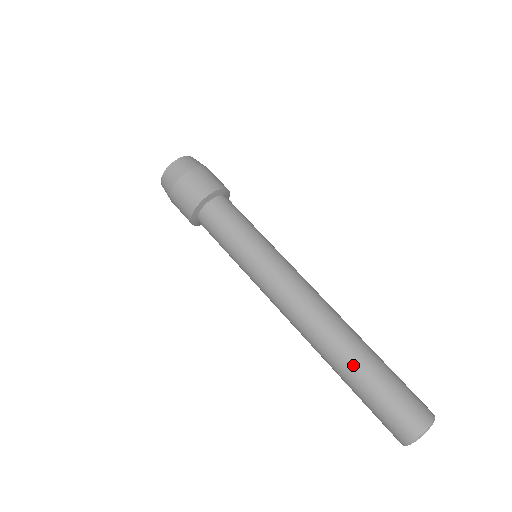
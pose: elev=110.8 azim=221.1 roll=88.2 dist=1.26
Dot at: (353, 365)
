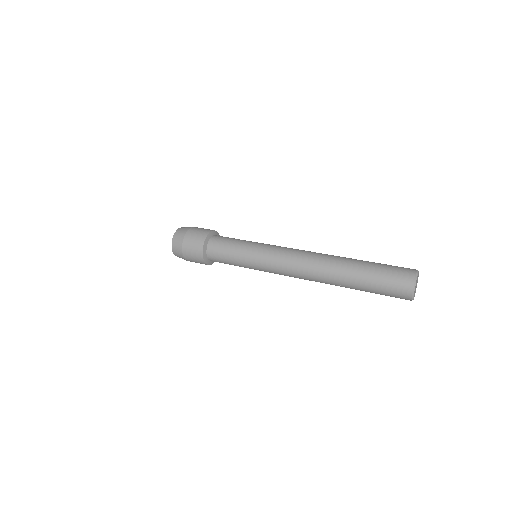
Dot at: (351, 269)
